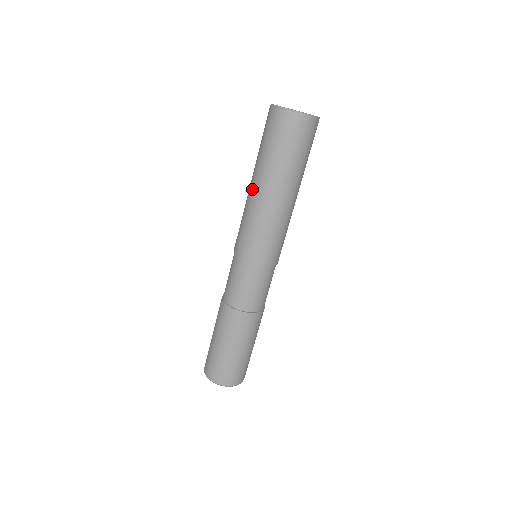
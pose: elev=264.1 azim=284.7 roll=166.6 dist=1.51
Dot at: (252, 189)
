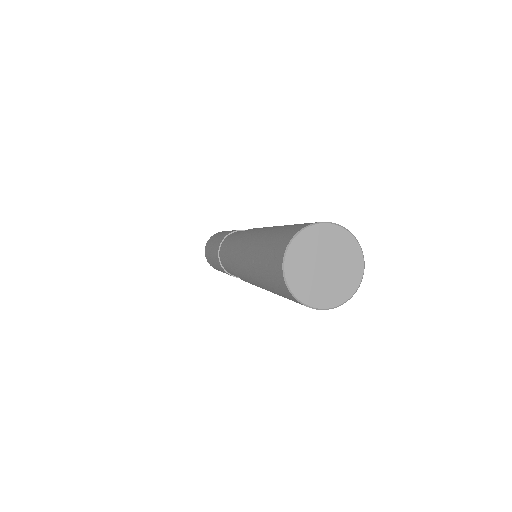
Dot at: (251, 244)
